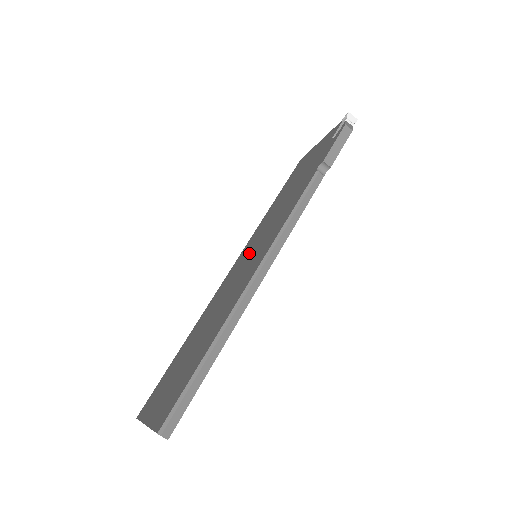
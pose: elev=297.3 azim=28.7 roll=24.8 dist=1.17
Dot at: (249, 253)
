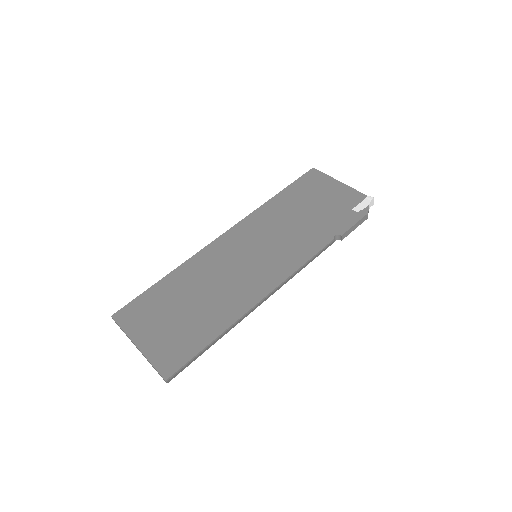
Dot at: (251, 247)
